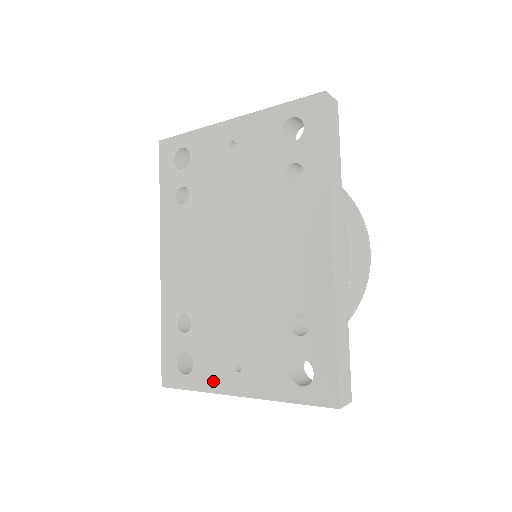
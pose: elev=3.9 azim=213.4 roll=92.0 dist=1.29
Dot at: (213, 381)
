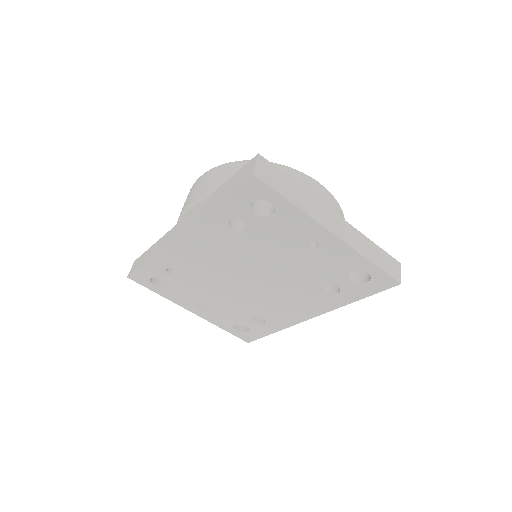
Dot at: (177, 300)
